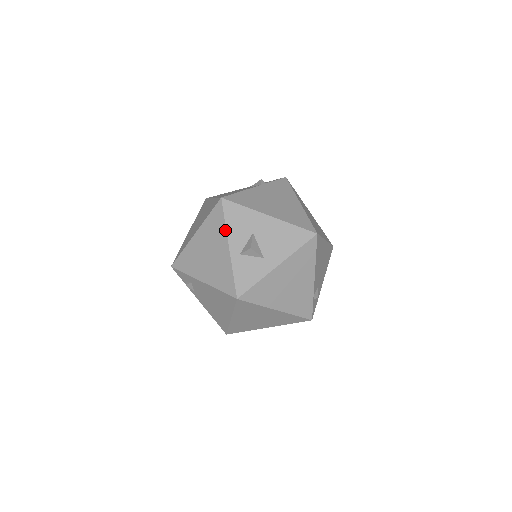
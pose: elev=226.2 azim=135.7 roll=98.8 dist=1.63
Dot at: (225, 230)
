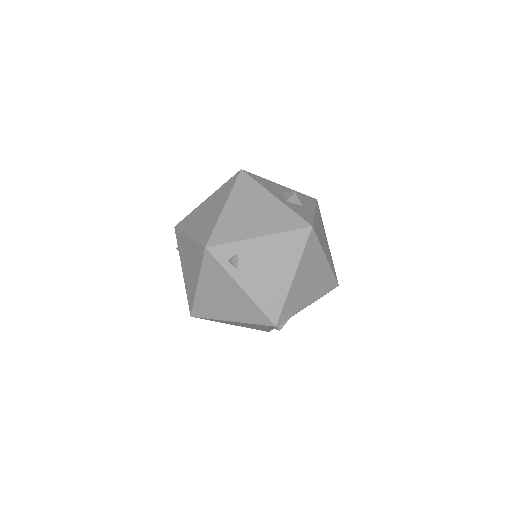
Dot at: (262, 187)
